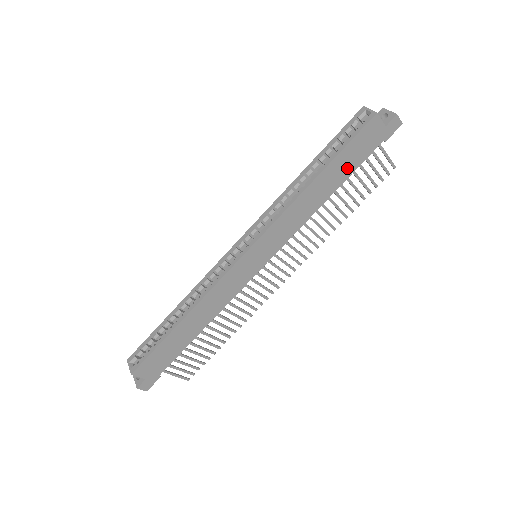
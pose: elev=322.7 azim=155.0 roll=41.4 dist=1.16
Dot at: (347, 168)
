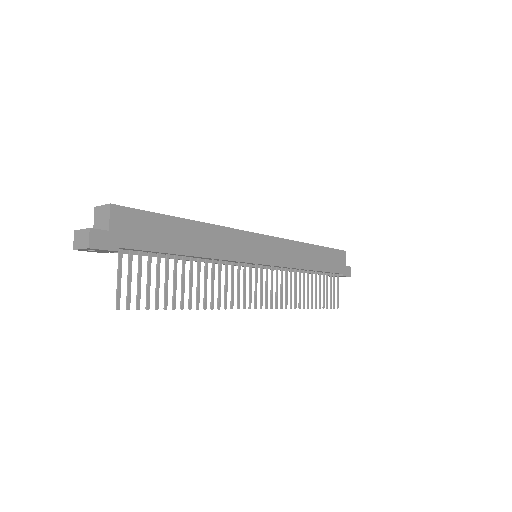
Dot at: (325, 264)
